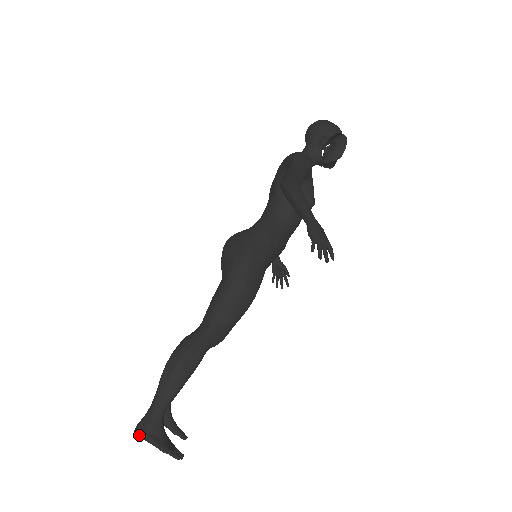
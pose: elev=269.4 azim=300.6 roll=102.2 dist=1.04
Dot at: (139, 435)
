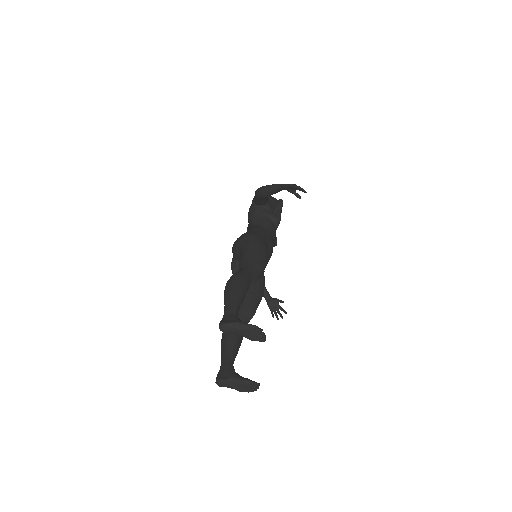
Dot at: (224, 323)
